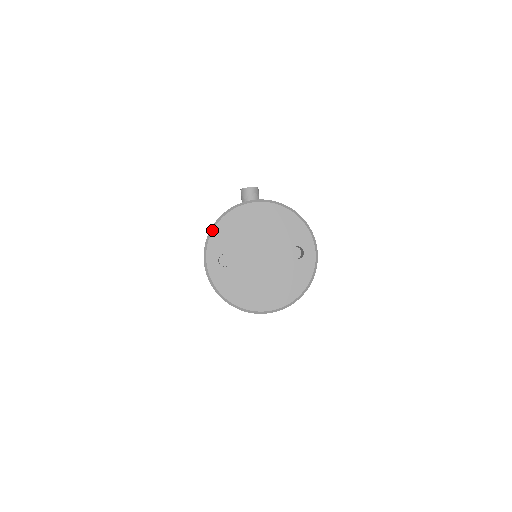
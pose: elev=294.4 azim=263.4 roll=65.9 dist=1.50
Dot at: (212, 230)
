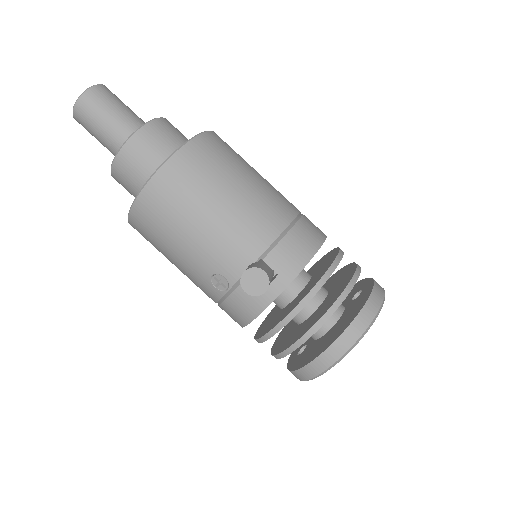
Dot at: occluded
